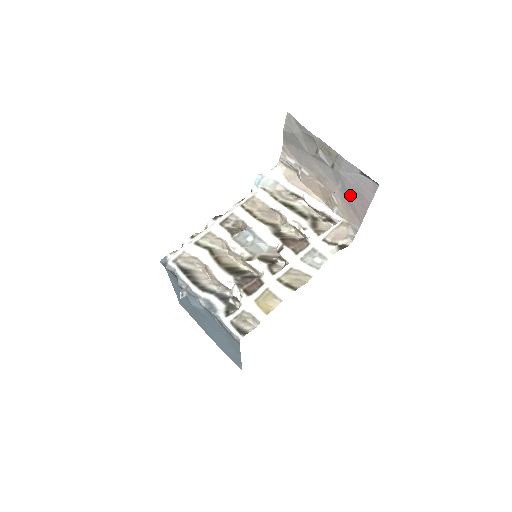
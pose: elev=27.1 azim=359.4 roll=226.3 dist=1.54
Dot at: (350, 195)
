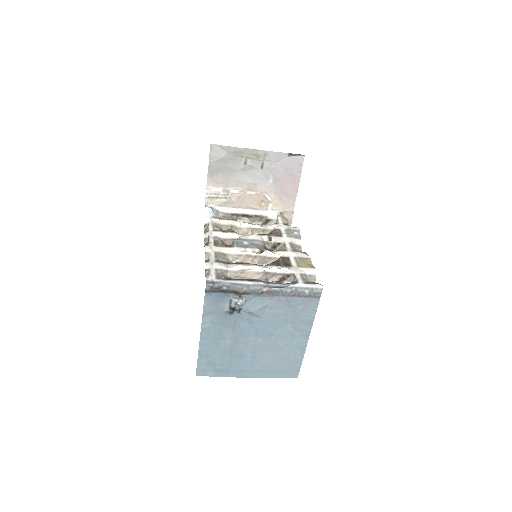
Dot at: (282, 182)
